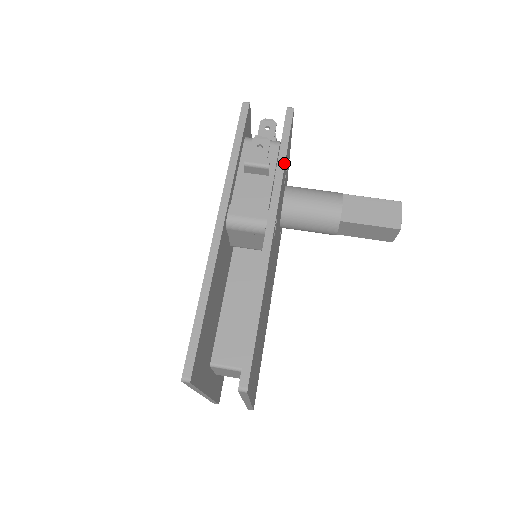
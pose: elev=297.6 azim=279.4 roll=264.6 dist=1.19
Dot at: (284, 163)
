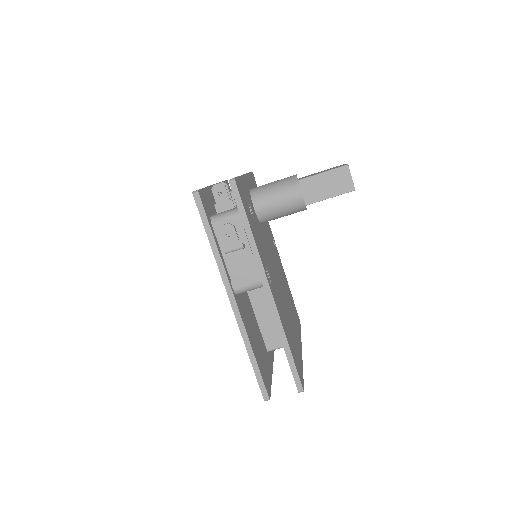
Dot at: (252, 235)
